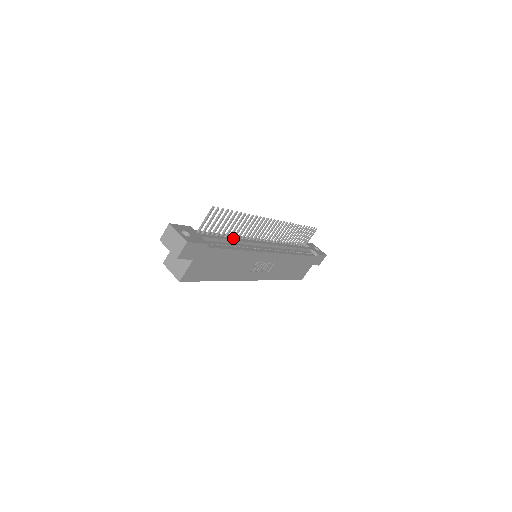
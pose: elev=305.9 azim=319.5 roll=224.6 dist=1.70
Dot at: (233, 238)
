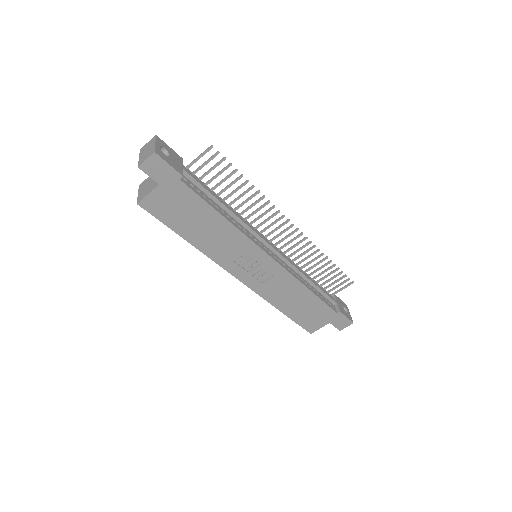
Dot at: (228, 206)
